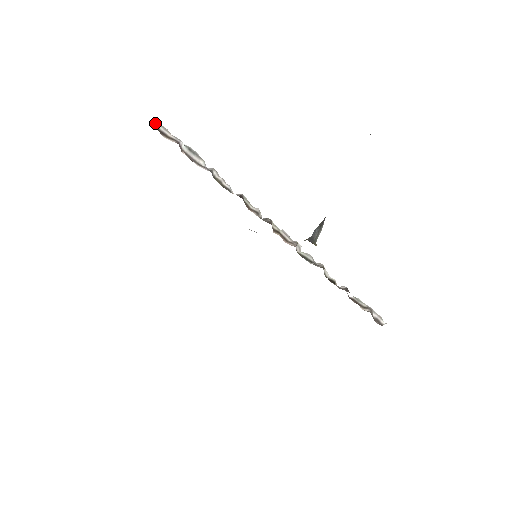
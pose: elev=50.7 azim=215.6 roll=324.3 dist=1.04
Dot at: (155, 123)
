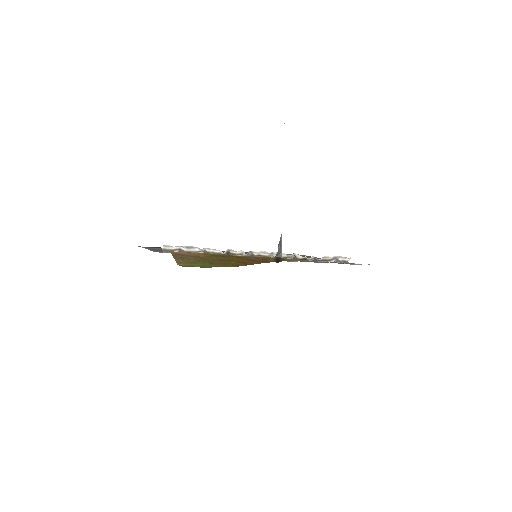
Dot at: (162, 248)
